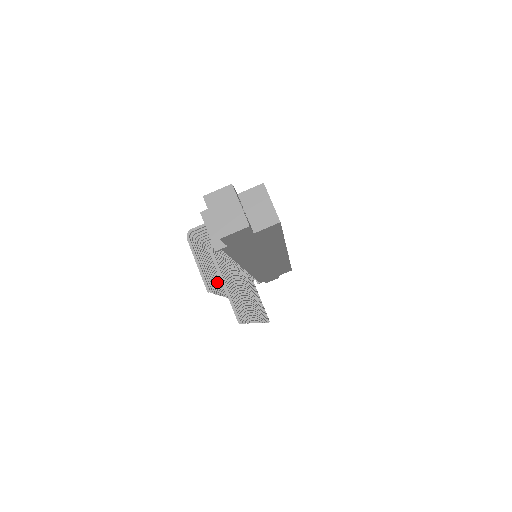
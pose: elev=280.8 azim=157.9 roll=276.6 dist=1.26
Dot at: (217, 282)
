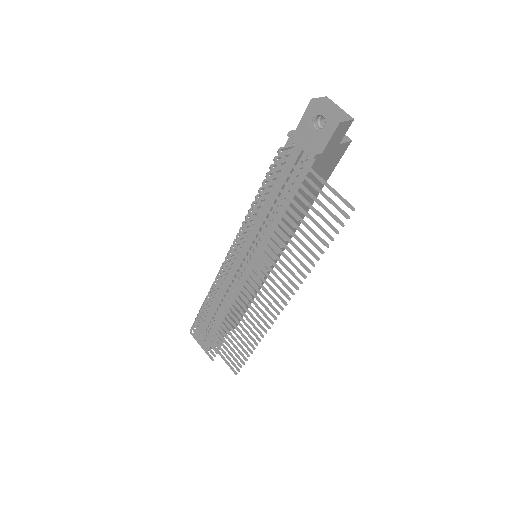
Dot at: (282, 223)
